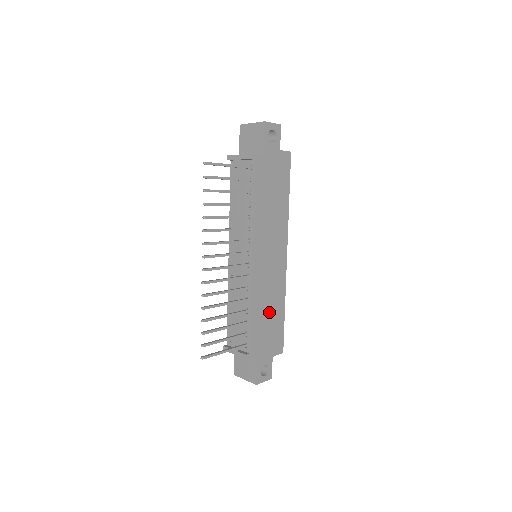
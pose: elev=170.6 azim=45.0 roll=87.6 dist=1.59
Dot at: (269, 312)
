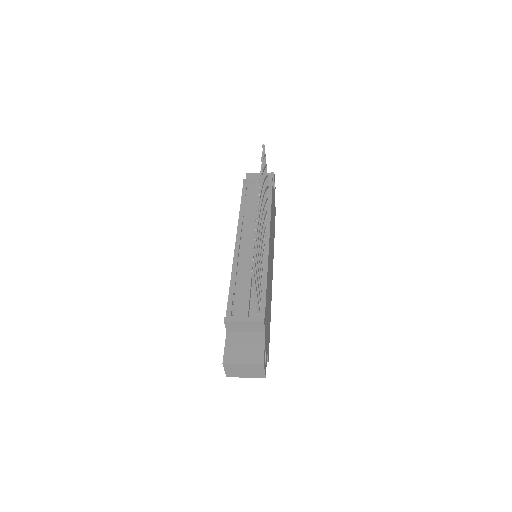
Dot at: (268, 303)
